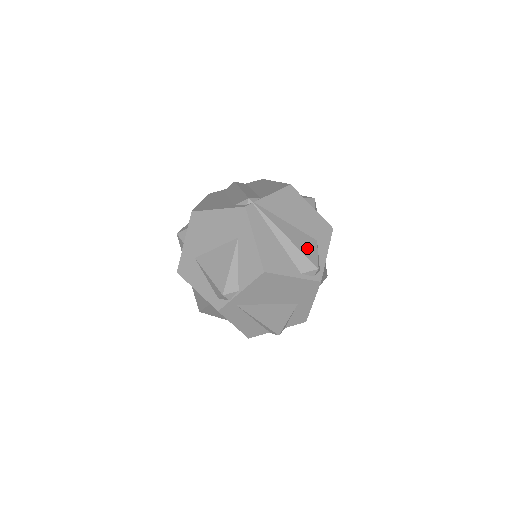
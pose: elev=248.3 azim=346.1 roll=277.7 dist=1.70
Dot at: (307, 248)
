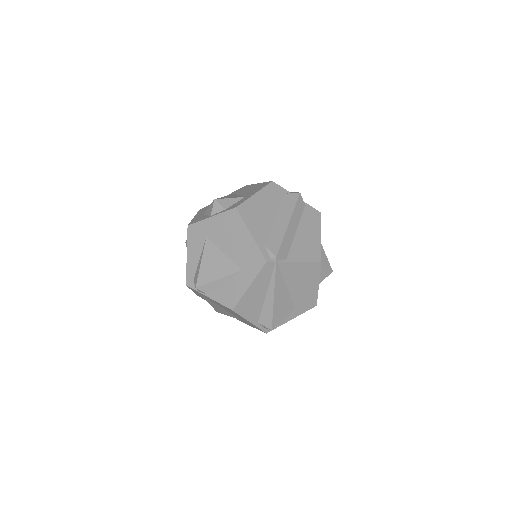
Dot at: (280, 312)
